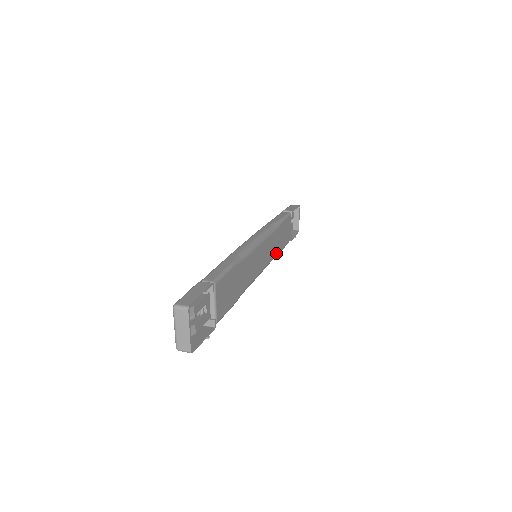
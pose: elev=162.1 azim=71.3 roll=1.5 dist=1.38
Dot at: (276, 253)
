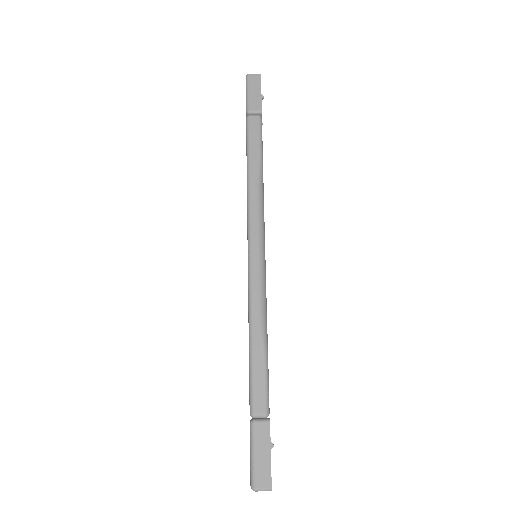
Dot at: occluded
